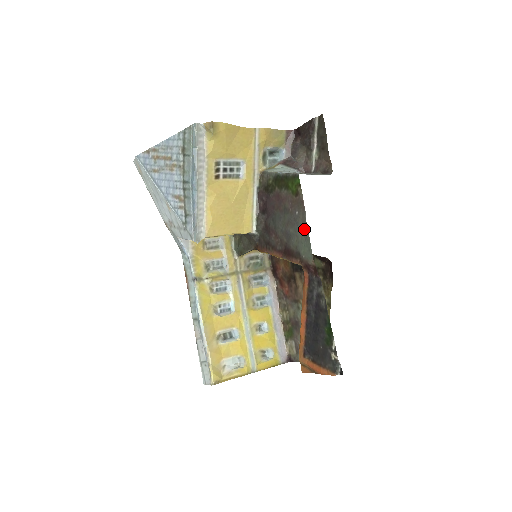
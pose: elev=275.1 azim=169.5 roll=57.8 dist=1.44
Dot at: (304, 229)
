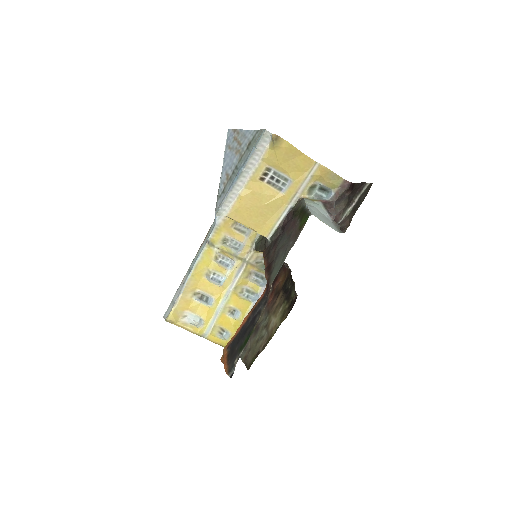
Dot at: (284, 257)
